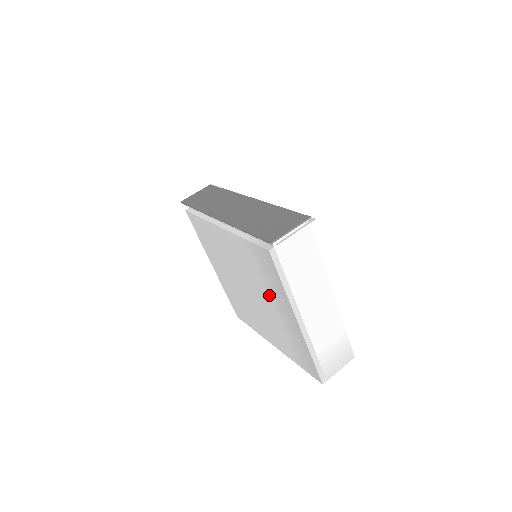
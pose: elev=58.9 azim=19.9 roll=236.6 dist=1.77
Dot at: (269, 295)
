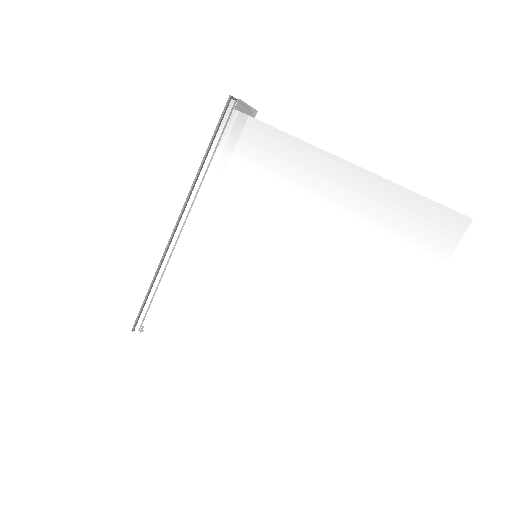
Dot at: (295, 204)
